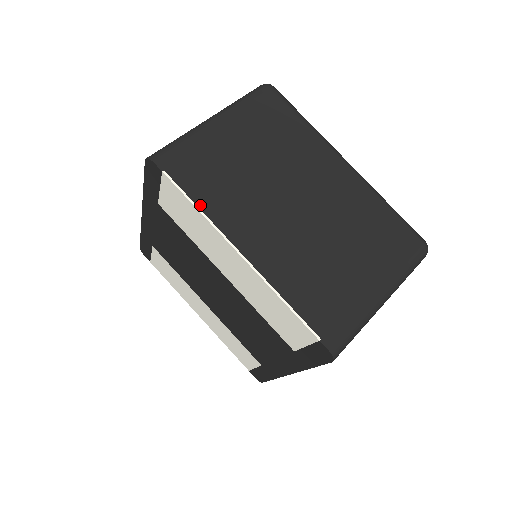
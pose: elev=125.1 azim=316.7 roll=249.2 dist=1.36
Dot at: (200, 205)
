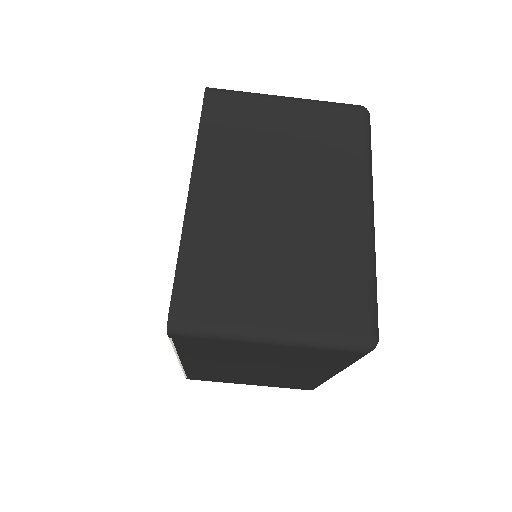
Dot at: (179, 351)
